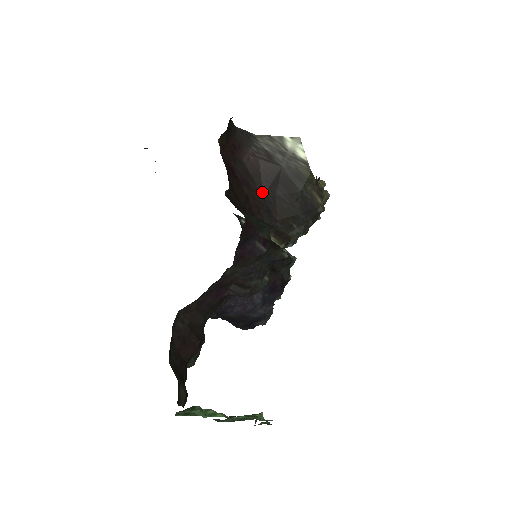
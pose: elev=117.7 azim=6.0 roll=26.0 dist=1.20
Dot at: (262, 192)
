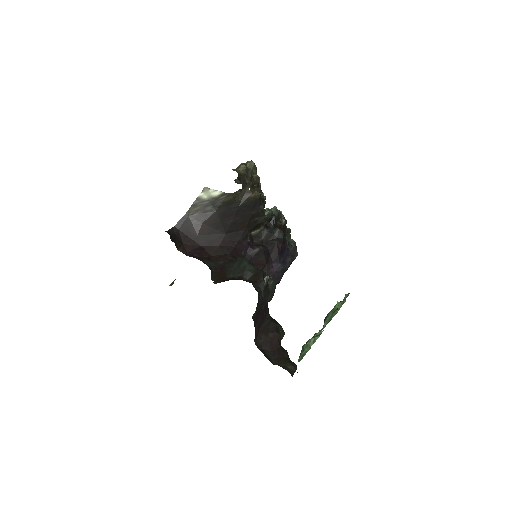
Dot at: (223, 233)
